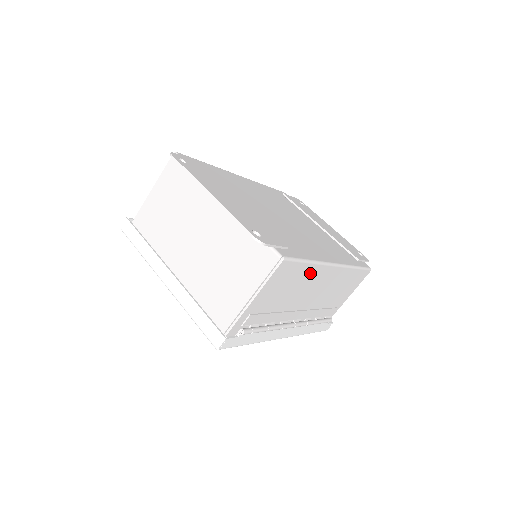
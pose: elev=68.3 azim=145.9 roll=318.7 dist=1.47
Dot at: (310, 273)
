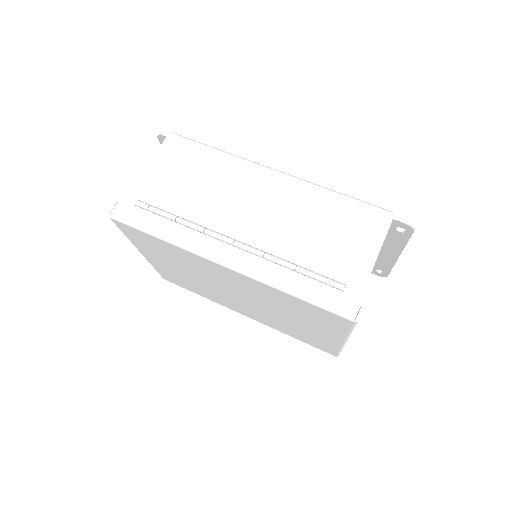
Dot at: (225, 165)
